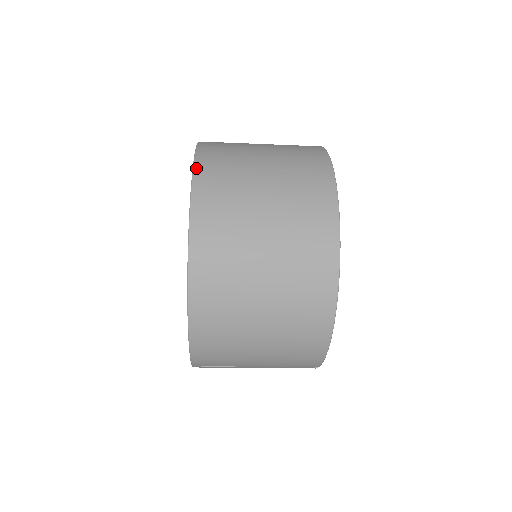
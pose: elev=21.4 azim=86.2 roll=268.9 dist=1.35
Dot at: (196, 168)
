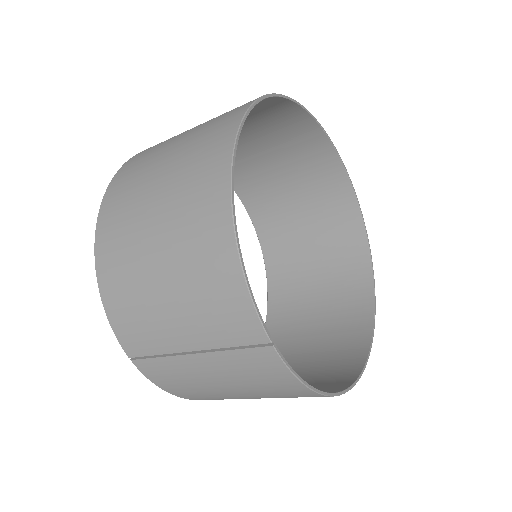
Dot at: occluded
